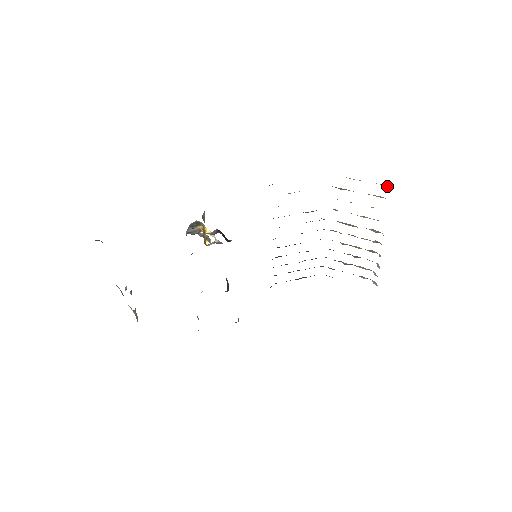
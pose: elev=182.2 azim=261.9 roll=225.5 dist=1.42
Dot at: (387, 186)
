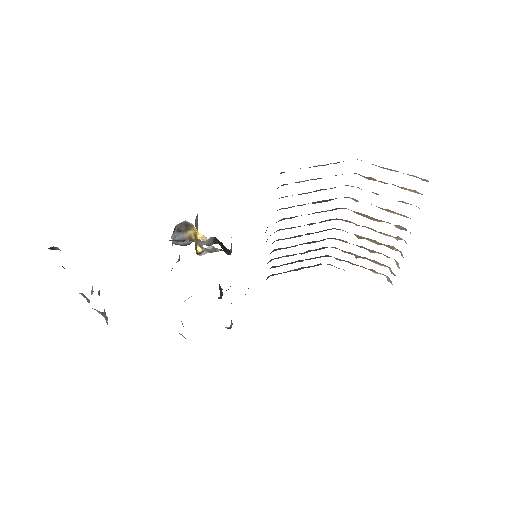
Dot at: (428, 181)
